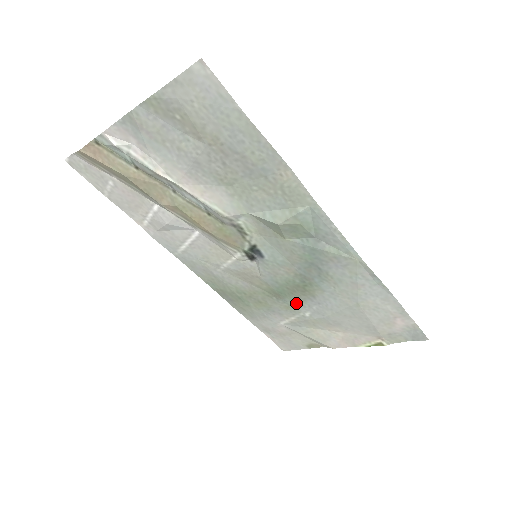
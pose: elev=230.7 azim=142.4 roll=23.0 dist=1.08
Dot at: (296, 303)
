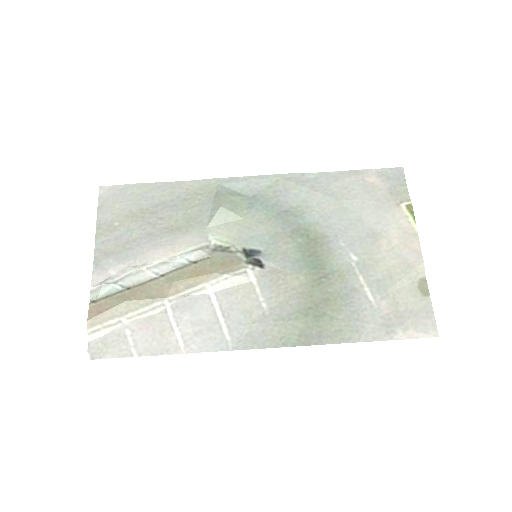
Dot at: (335, 261)
